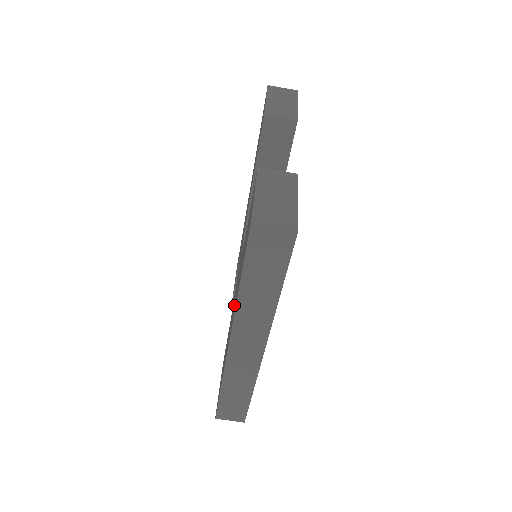
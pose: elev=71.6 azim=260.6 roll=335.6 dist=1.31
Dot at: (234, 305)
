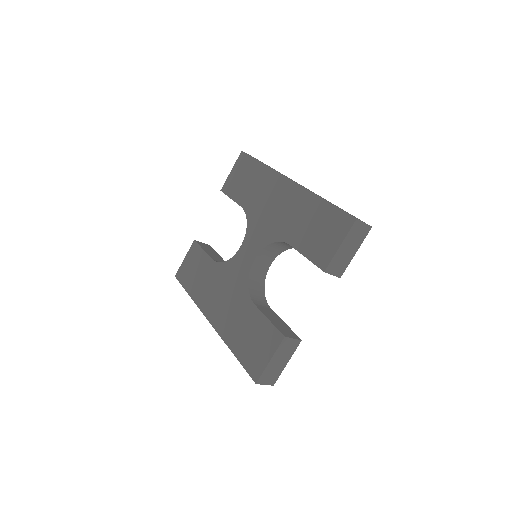
Dot at: (224, 310)
